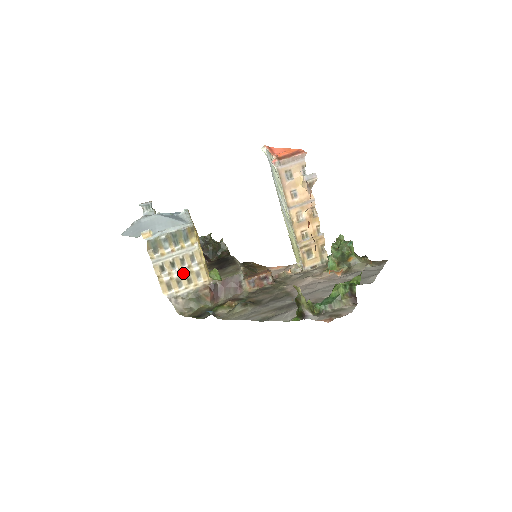
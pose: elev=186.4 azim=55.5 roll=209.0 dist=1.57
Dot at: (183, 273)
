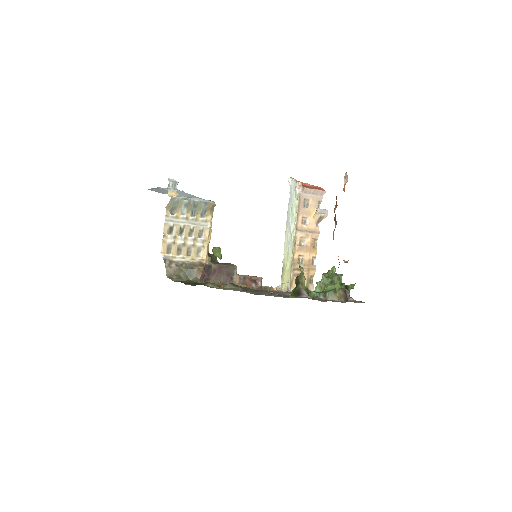
Dot at: (187, 243)
